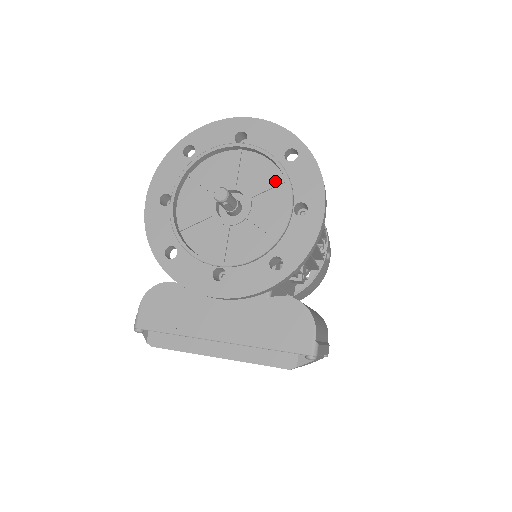
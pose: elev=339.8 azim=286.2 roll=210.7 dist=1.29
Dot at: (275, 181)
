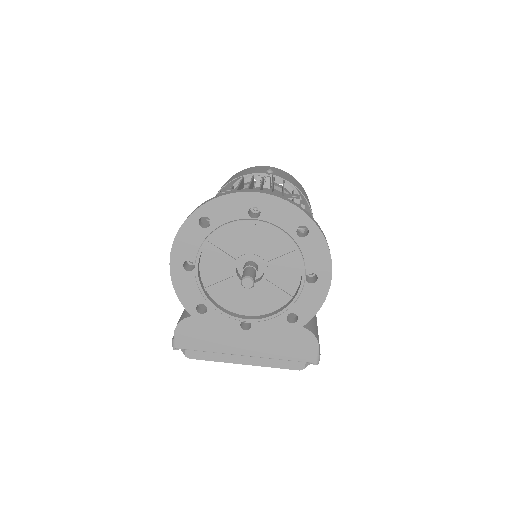
Dot at: (288, 251)
